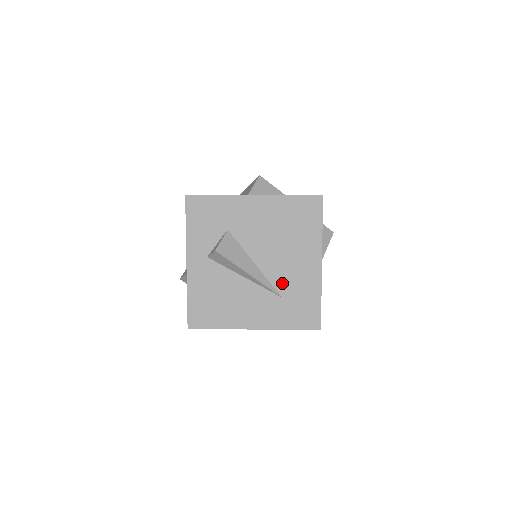
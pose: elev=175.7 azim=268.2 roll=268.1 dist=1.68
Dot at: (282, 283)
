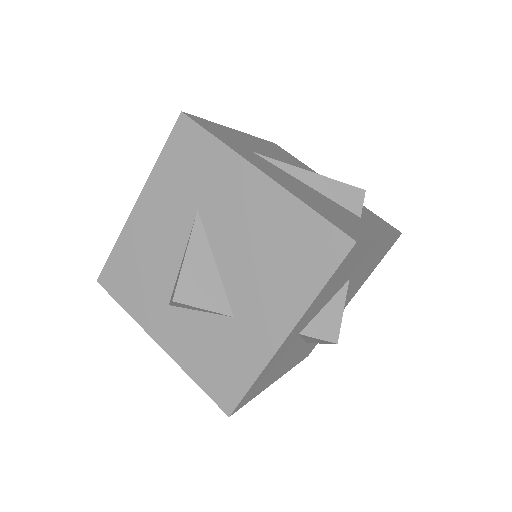
Dot at: occluded
